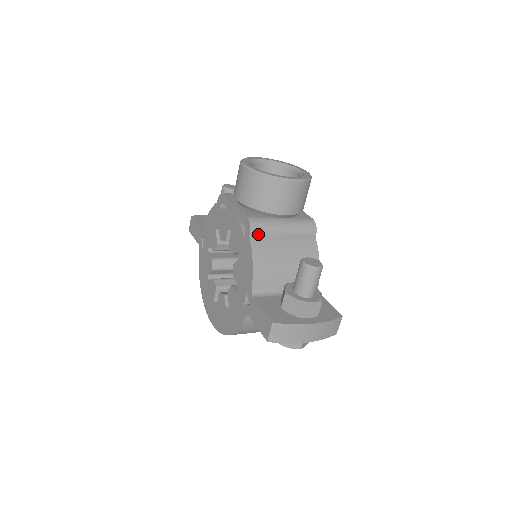
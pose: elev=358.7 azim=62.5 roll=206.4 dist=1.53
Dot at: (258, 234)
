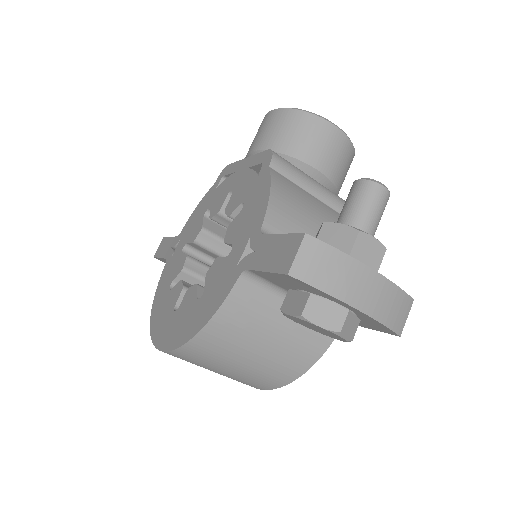
Dot at: (281, 171)
